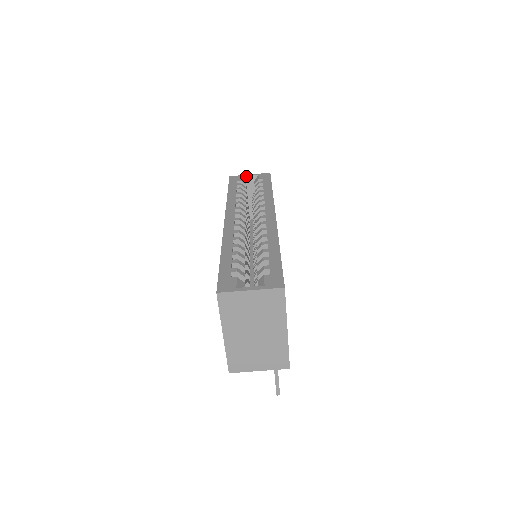
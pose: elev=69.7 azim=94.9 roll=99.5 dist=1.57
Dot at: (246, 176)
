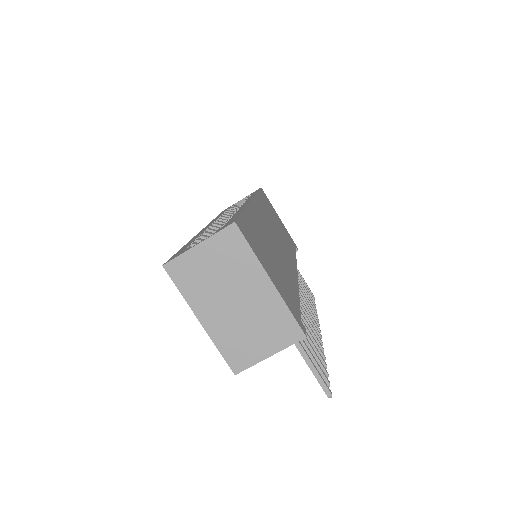
Dot at: (238, 202)
